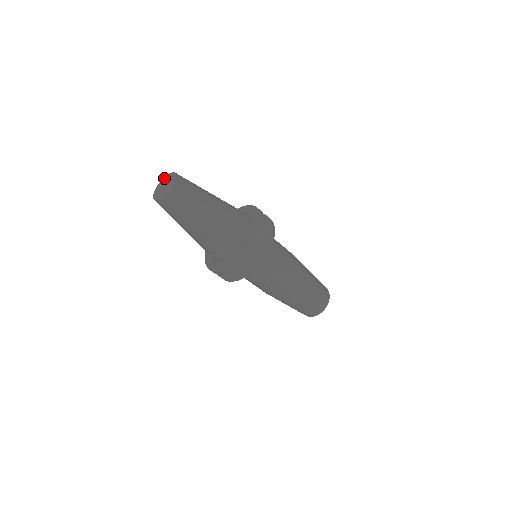
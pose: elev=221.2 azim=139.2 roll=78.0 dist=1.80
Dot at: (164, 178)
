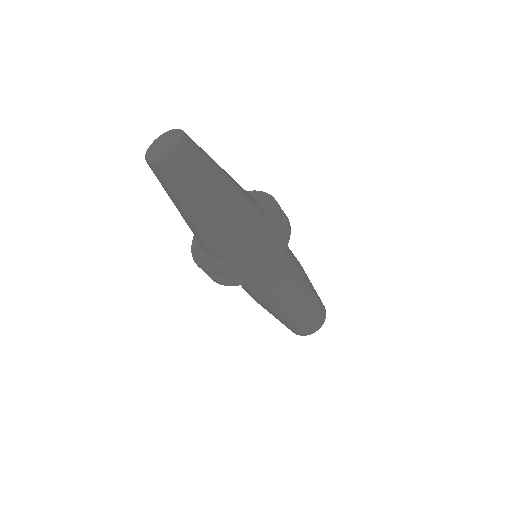
Dot at: (154, 142)
